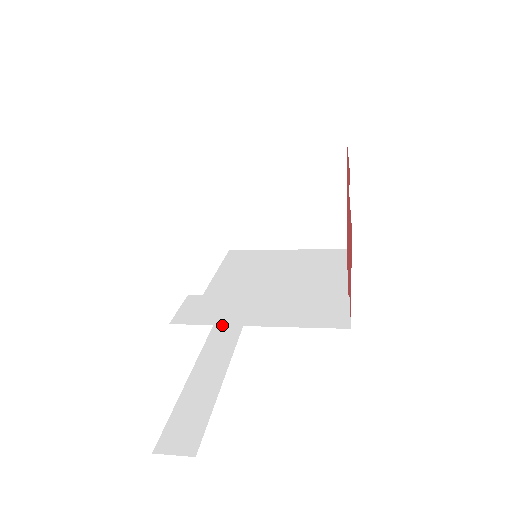
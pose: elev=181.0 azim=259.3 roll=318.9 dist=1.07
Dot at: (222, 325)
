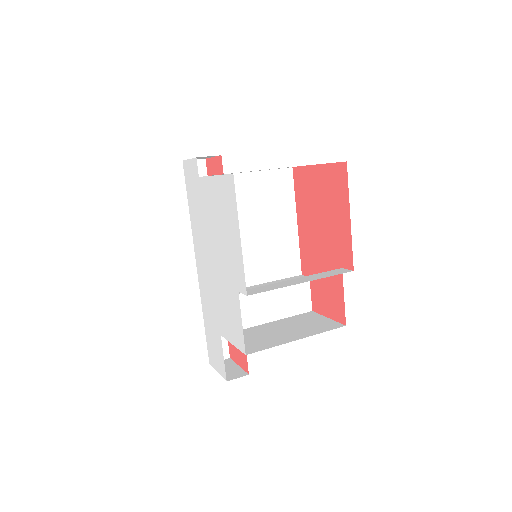
Dot at: occluded
